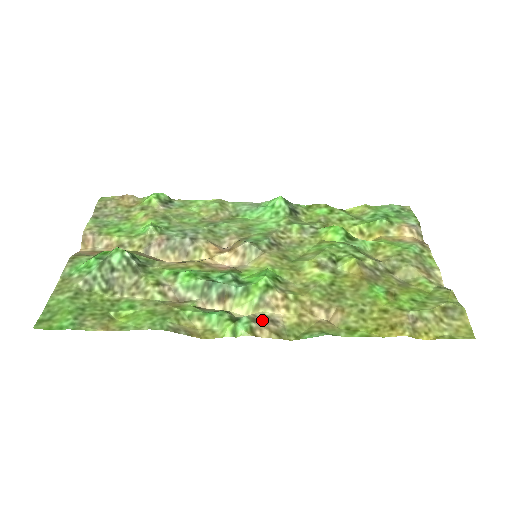
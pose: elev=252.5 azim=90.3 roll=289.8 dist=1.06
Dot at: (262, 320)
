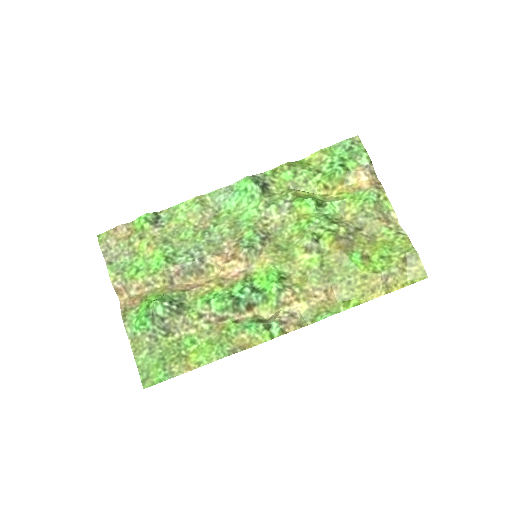
Dot at: (285, 319)
